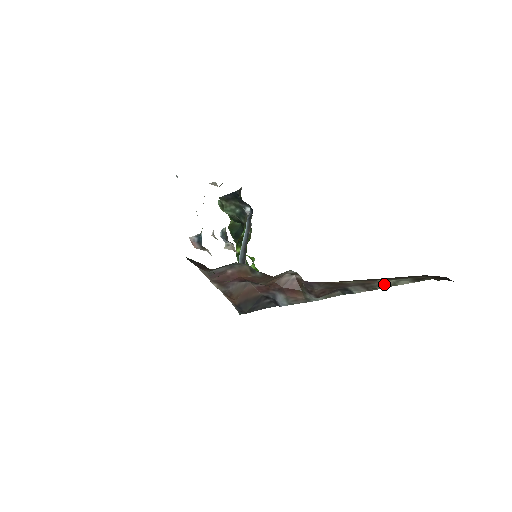
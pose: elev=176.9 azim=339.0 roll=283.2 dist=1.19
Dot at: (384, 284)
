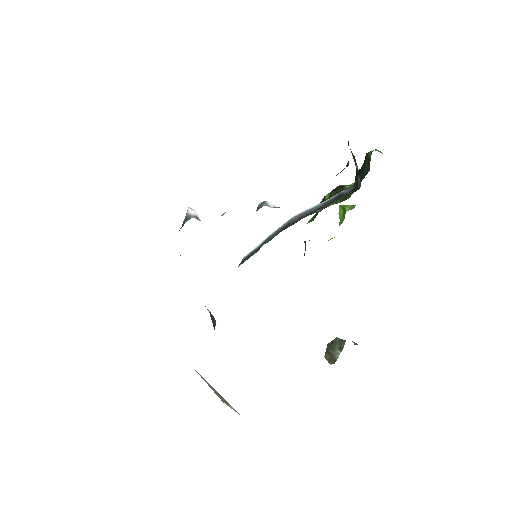
Dot at: occluded
